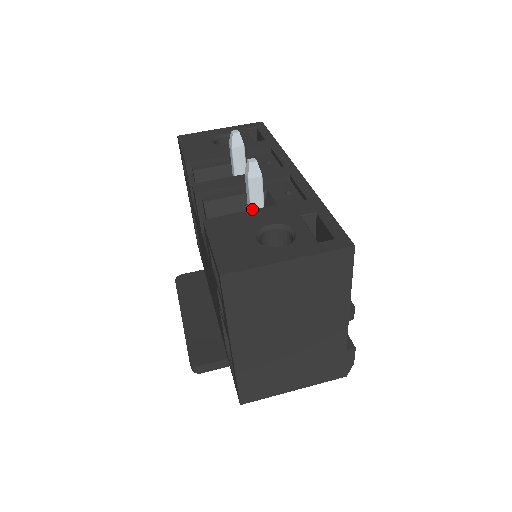
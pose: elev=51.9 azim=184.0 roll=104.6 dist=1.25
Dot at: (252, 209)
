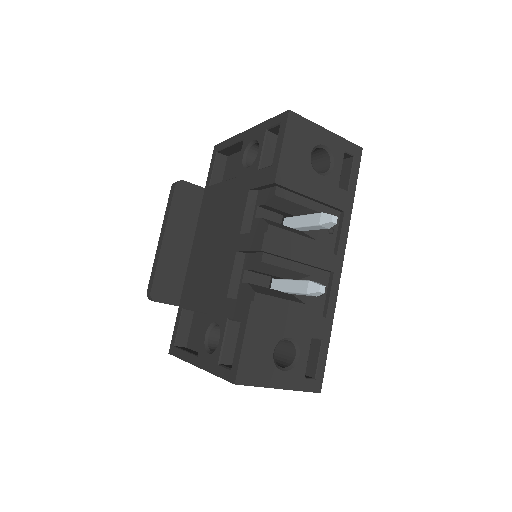
Dot at: (288, 292)
